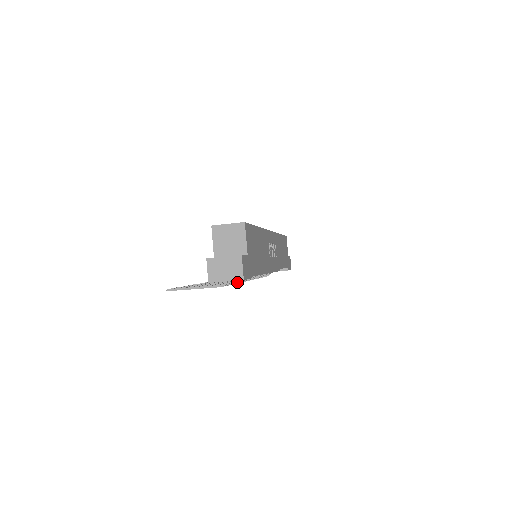
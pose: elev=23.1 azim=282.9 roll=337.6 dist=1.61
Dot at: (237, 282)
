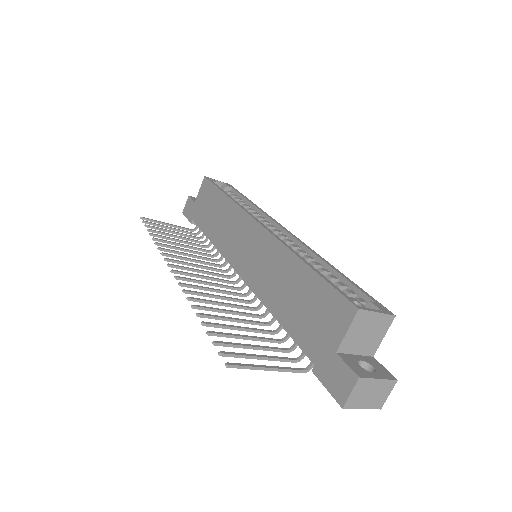
Dot at: (269, 325)
